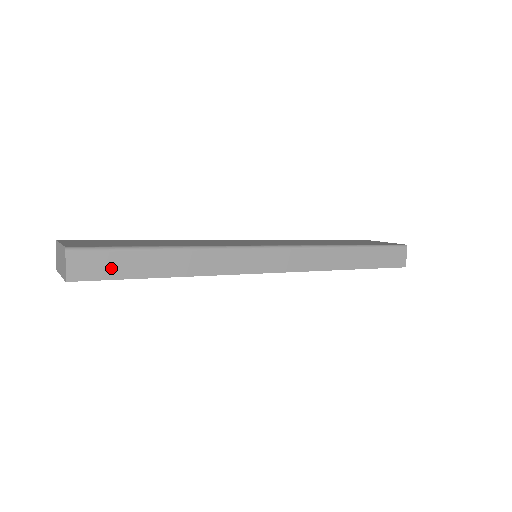
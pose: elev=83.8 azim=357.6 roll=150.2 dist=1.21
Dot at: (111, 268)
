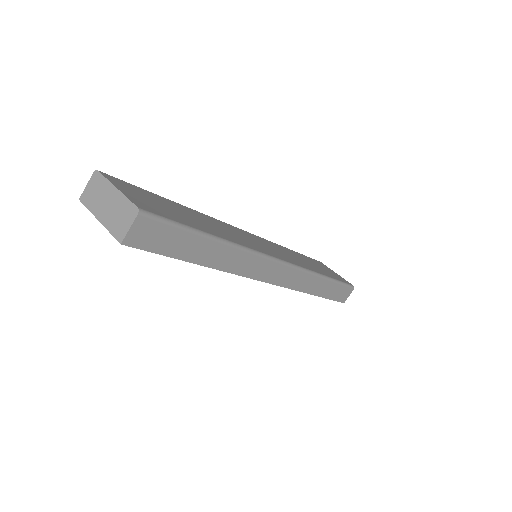
Dot at: (165, 243)
